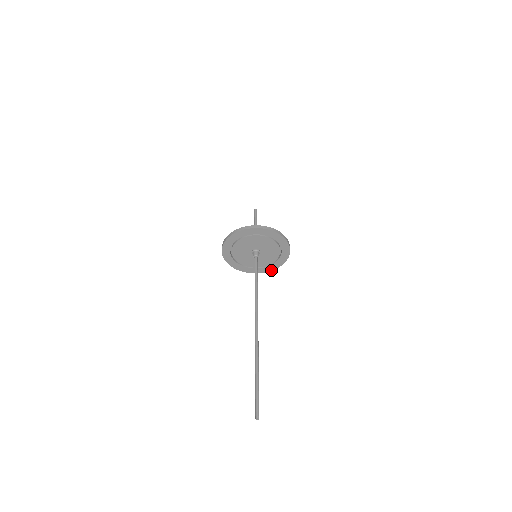
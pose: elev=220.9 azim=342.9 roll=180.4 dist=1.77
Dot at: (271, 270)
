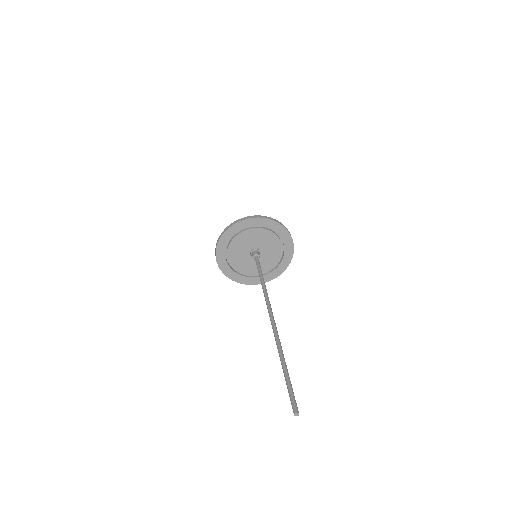
Dot at: (242, 283)
